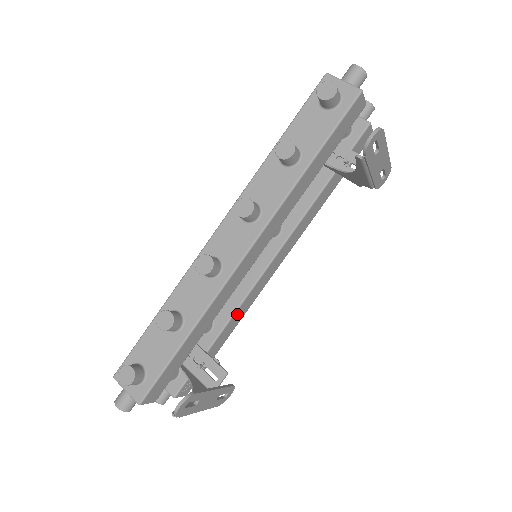
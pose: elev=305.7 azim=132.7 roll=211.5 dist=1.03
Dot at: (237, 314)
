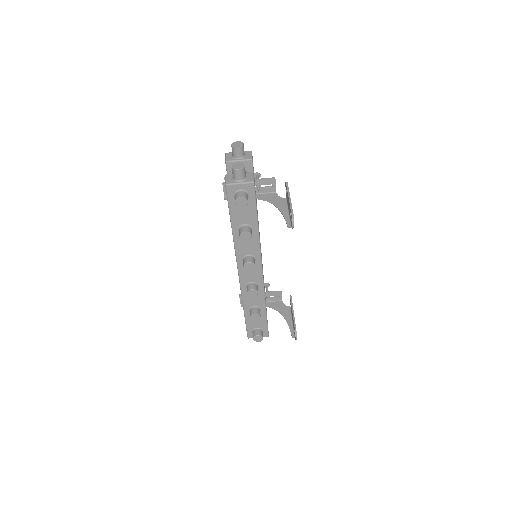
Dot at: occluded
